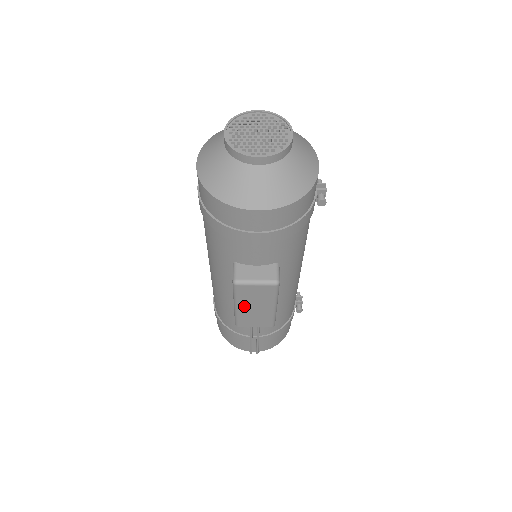
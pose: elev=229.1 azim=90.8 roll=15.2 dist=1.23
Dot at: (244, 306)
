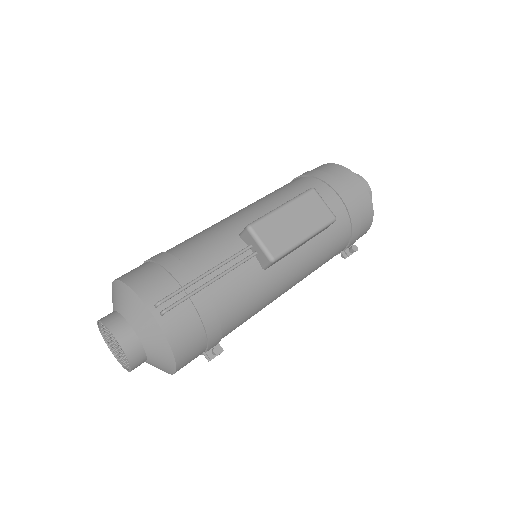
Dot at: (290, 211)
